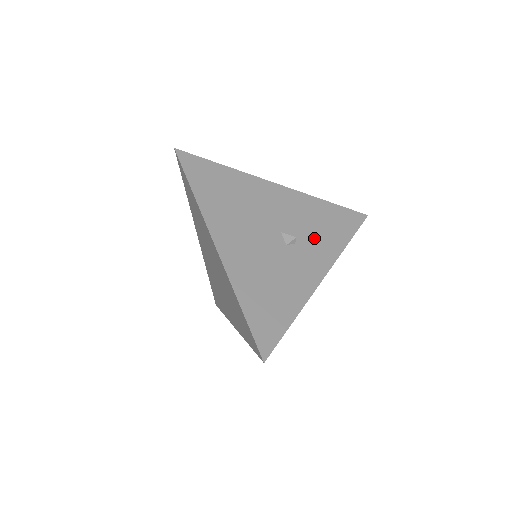
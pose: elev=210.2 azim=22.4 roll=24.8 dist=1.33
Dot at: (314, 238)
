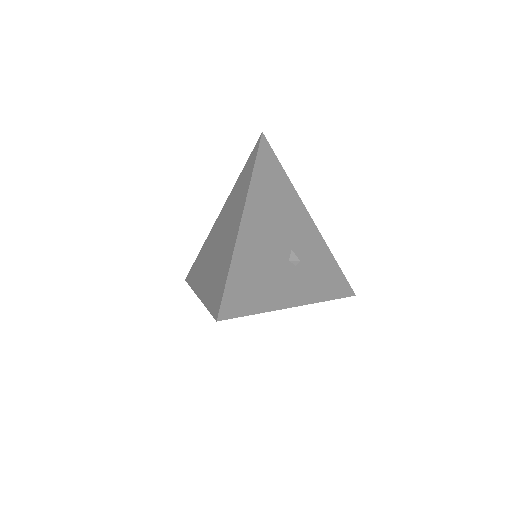
Dot at: (310, 274)
